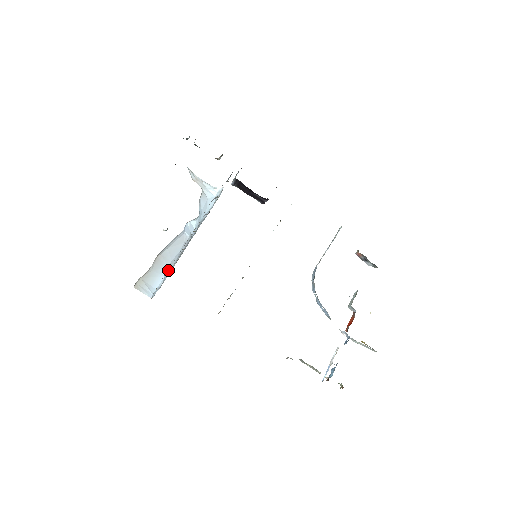
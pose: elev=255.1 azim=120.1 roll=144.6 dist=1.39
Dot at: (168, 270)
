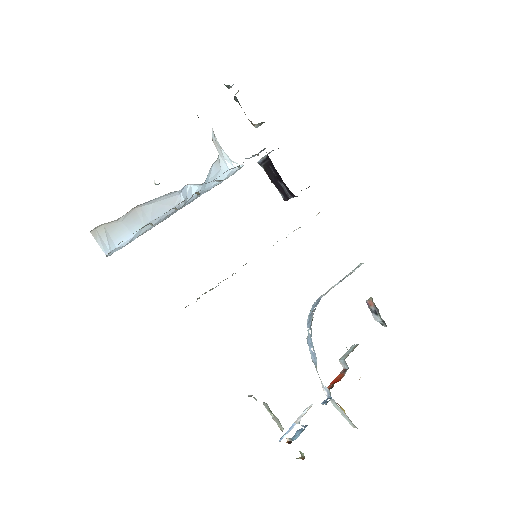
Dot at: (141, 230)
